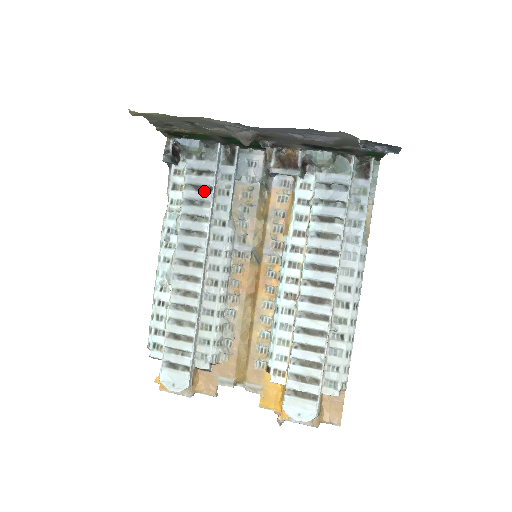
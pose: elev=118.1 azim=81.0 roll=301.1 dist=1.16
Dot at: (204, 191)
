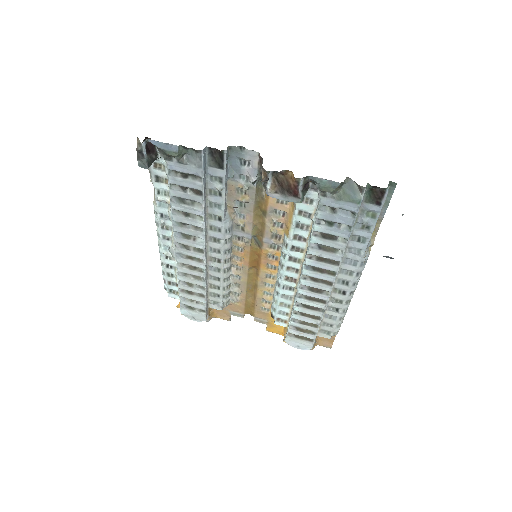
Dot at: (193, 194)
